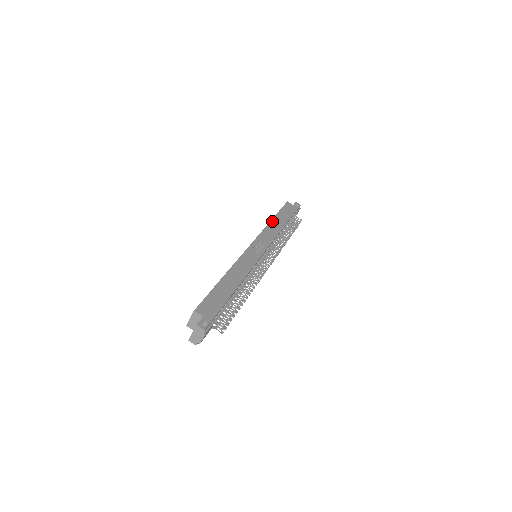
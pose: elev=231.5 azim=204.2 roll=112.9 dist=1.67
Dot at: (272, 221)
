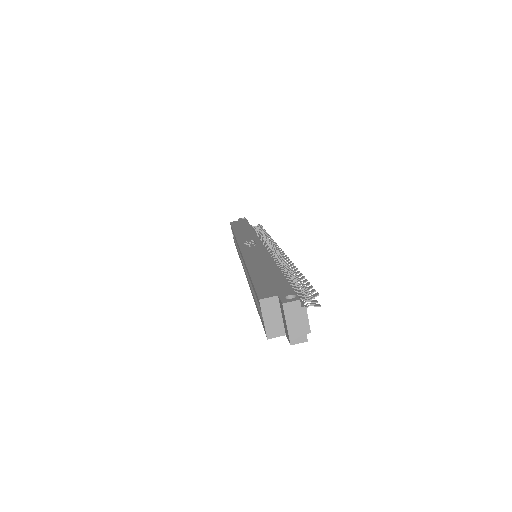
Dot at: (235, 232)
